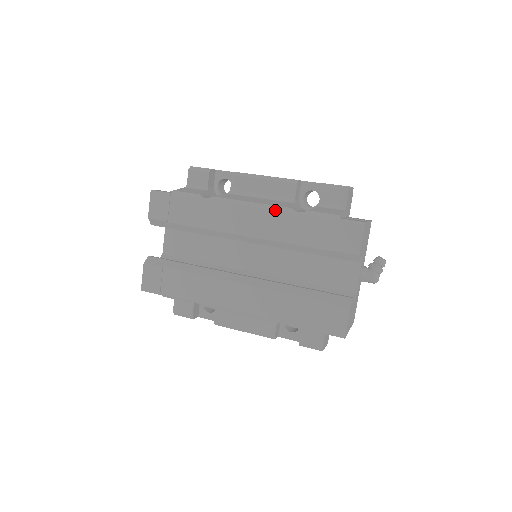
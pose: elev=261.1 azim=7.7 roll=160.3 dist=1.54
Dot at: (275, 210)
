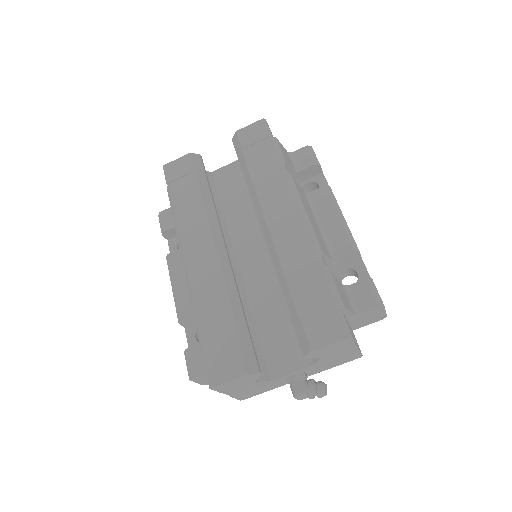
Dot at: (311, 237)
